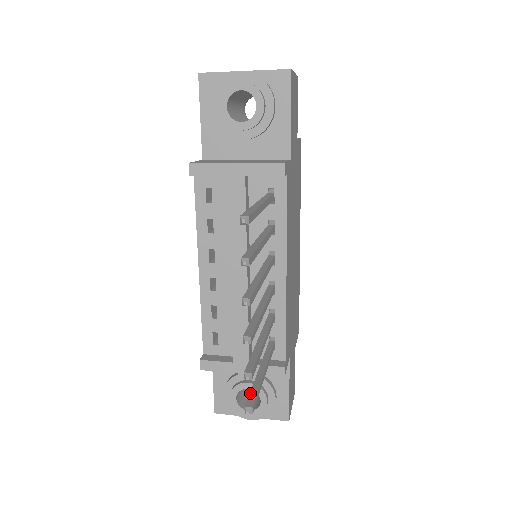
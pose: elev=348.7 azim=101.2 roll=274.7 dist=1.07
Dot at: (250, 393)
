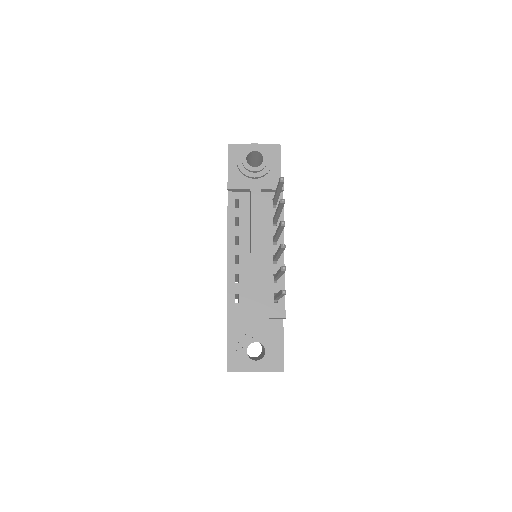
Dot at: (280, 290)
